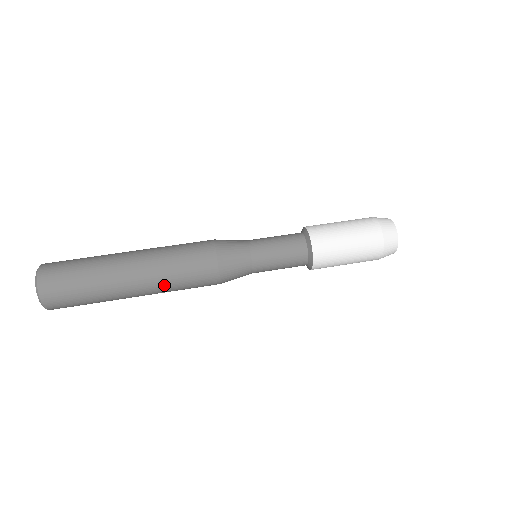
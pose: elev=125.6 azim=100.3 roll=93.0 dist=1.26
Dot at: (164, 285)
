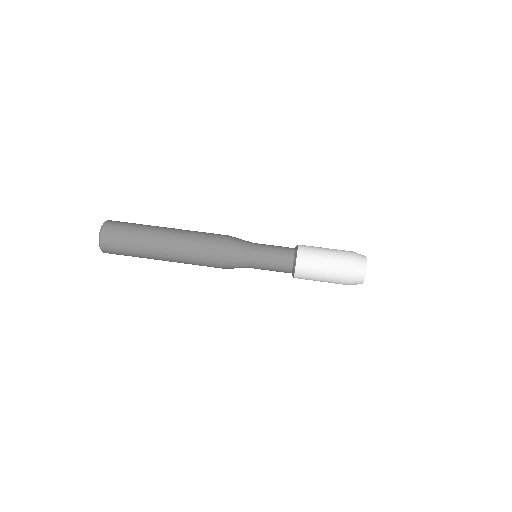
Dot at: (185, 263)
